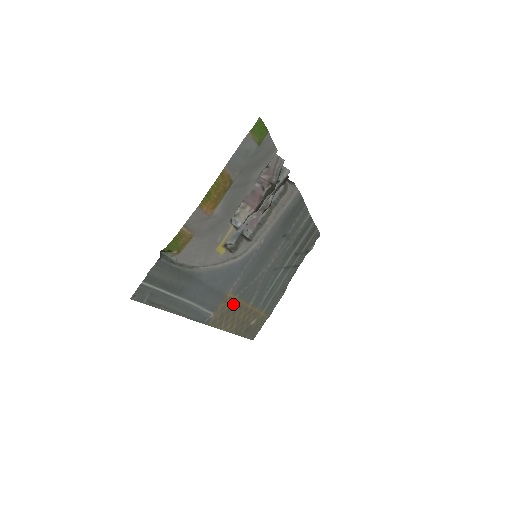
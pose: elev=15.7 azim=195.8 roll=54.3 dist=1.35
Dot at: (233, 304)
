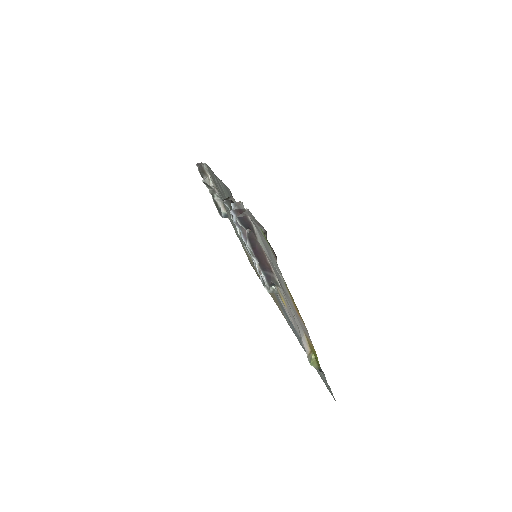
Dot at: occluded
